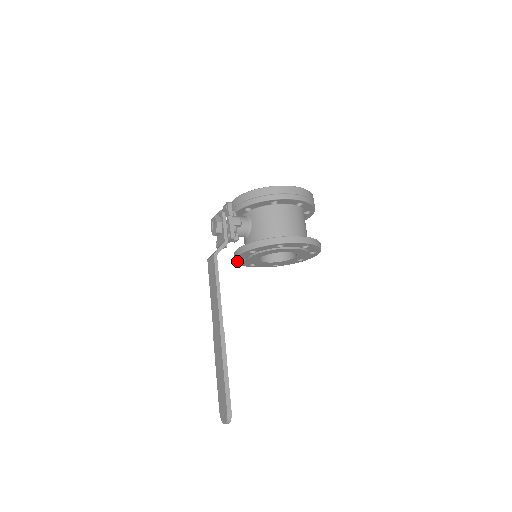
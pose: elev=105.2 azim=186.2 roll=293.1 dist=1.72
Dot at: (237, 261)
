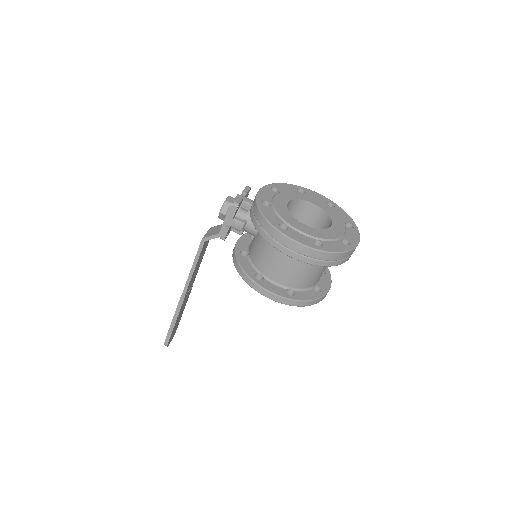
Dot at: occluded
